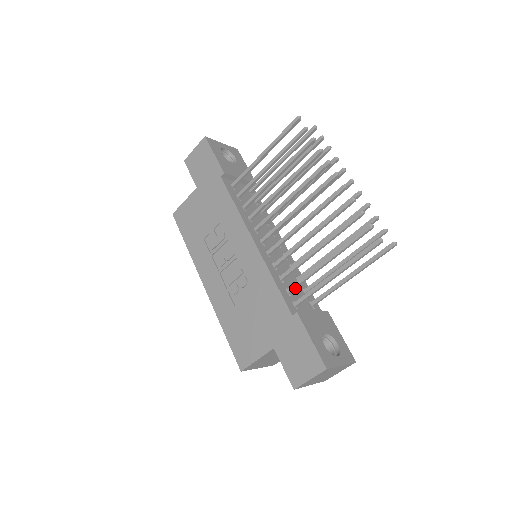
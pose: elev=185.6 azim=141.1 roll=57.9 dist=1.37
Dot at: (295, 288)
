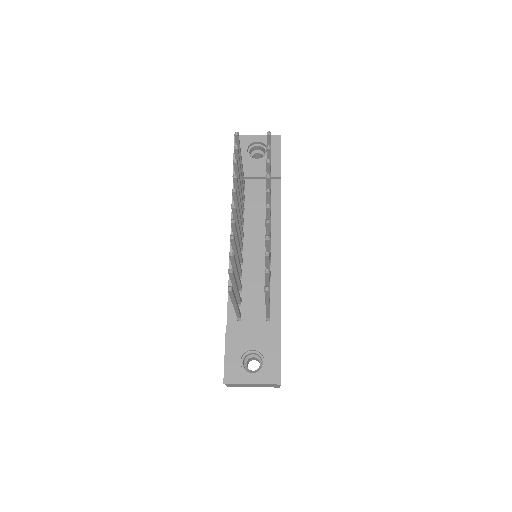
Dot at: (240, 301)
